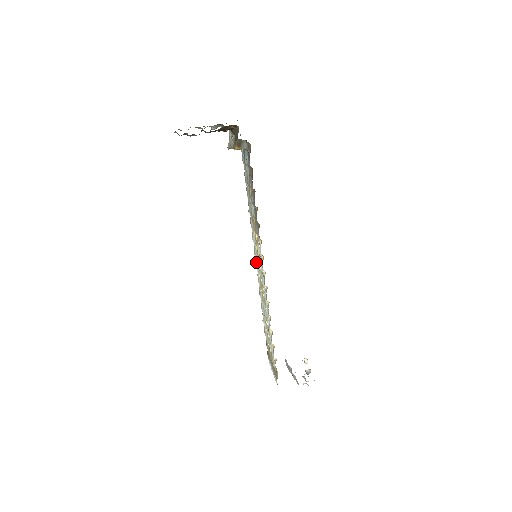
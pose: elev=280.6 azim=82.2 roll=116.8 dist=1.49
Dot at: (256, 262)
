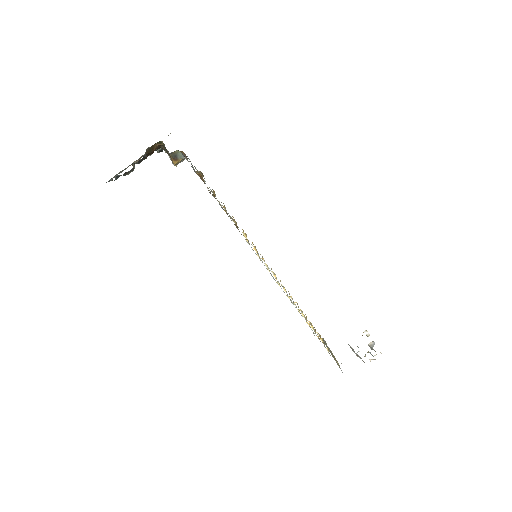
Dot at: occluded
